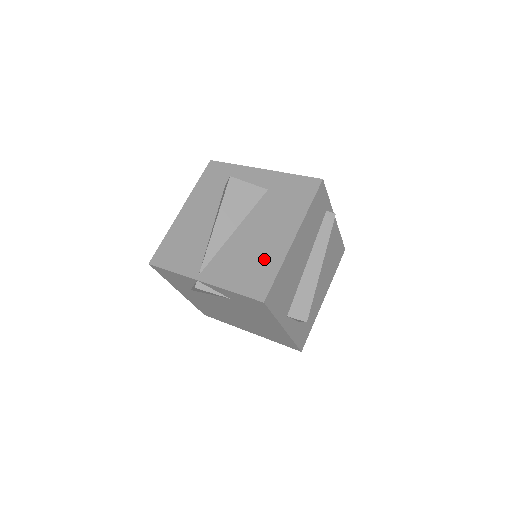
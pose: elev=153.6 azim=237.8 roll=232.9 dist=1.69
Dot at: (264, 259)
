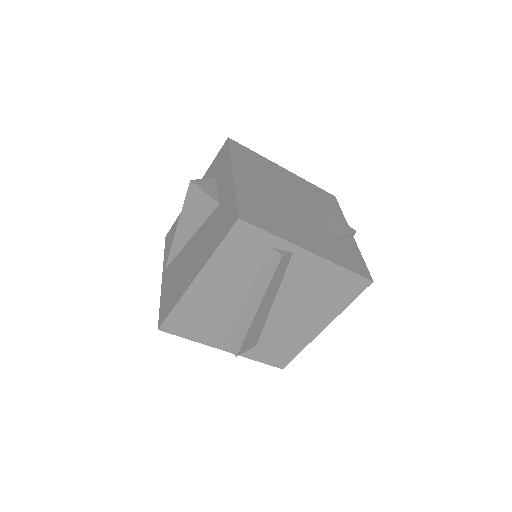
Dot at: (178, 286)
